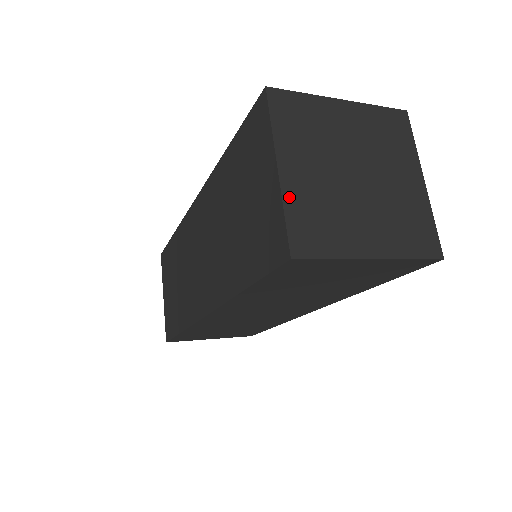
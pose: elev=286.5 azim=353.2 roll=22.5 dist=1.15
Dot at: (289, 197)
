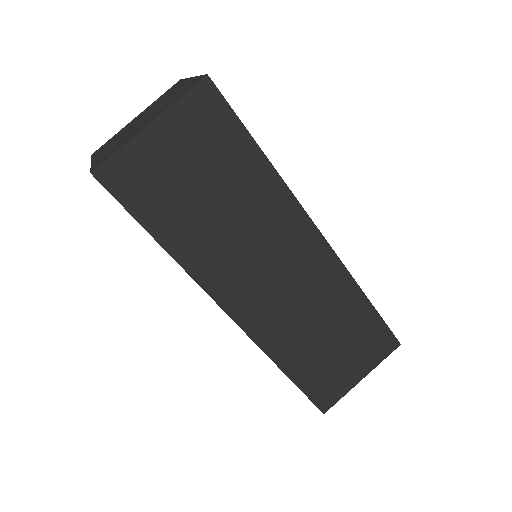
Dot at: (95, 162)
